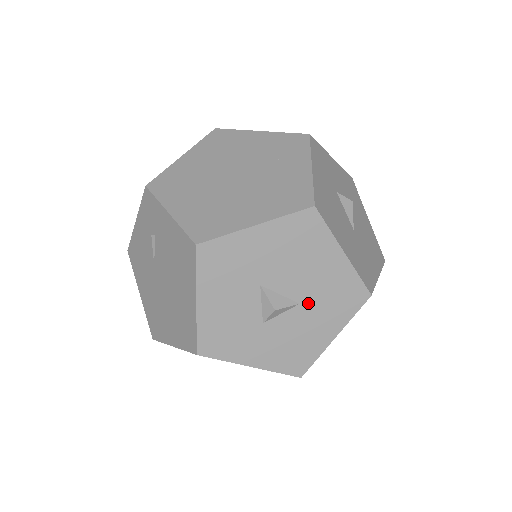
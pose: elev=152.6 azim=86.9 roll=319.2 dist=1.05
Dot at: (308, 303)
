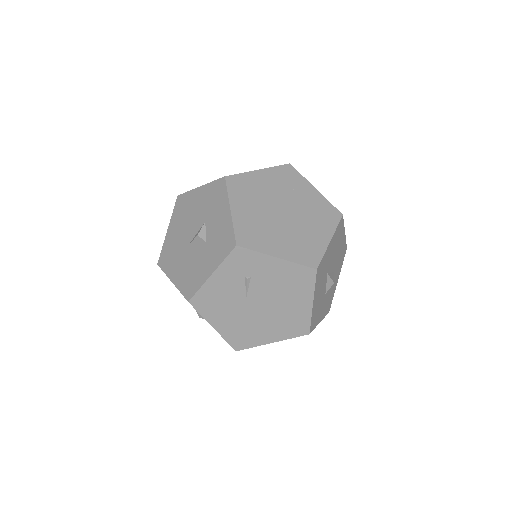
Dot at: (335, 269)
